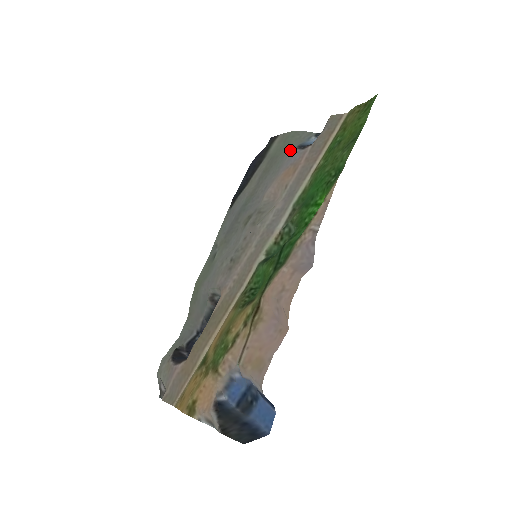
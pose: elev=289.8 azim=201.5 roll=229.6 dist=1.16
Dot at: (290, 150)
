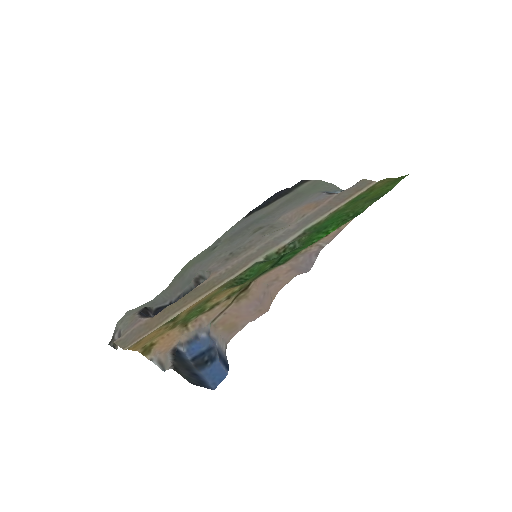
Dot at: (317, 192)
